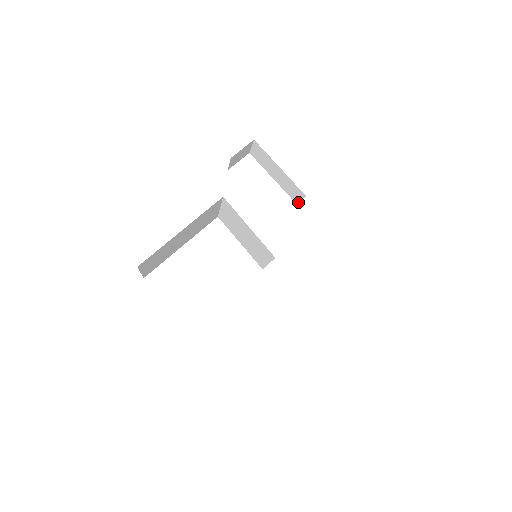
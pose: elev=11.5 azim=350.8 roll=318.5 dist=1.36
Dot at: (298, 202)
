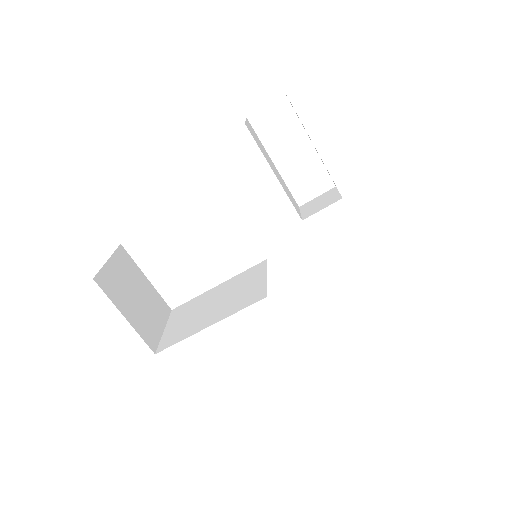
Dot at: occluded
